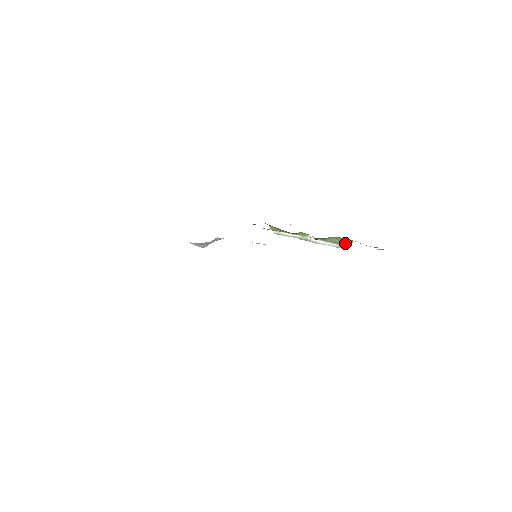
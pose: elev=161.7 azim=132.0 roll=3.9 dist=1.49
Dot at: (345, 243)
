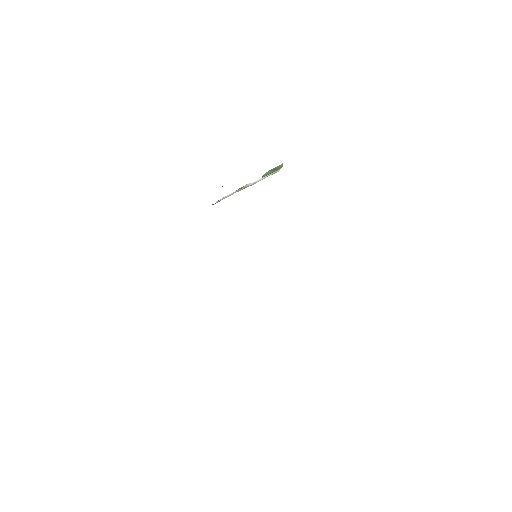
Dot at: (277, 169)
